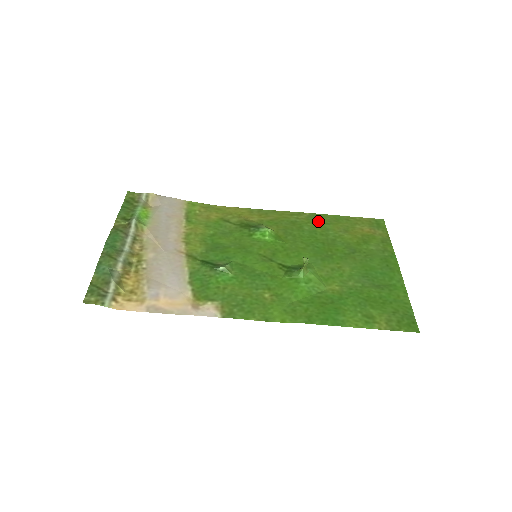
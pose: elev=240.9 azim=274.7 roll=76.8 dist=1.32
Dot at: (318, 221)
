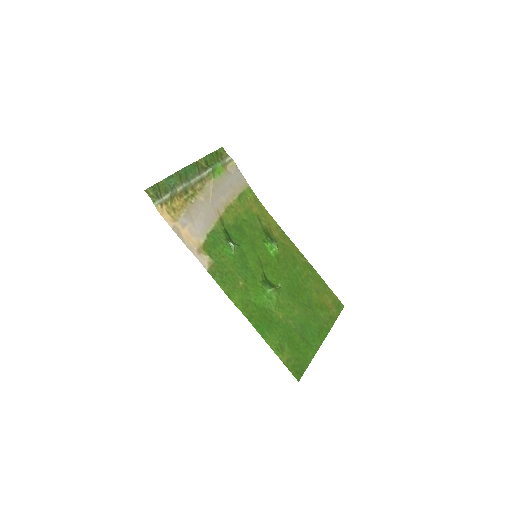
Dot at: (308, 271)
